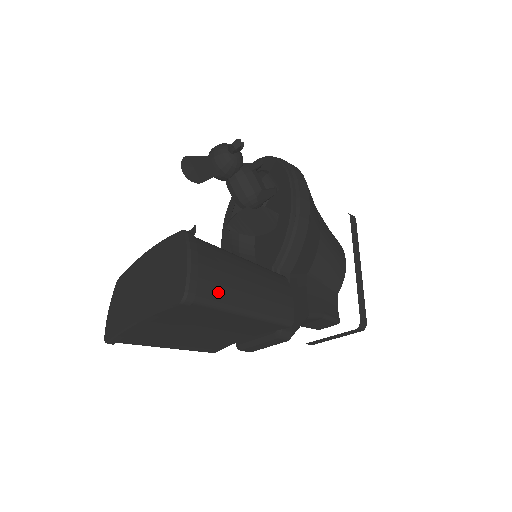
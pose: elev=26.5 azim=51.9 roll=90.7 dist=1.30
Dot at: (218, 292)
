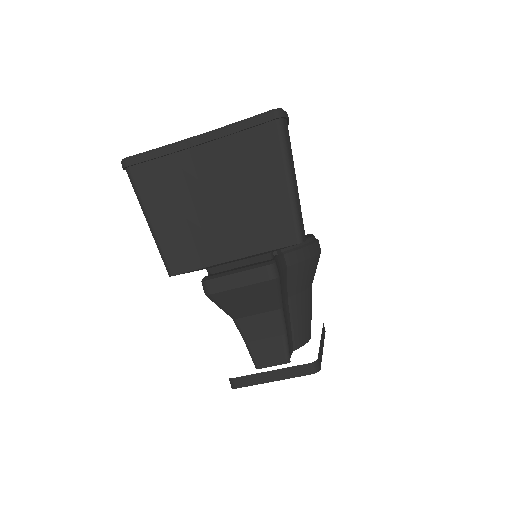
Dot at: (289, 144)
